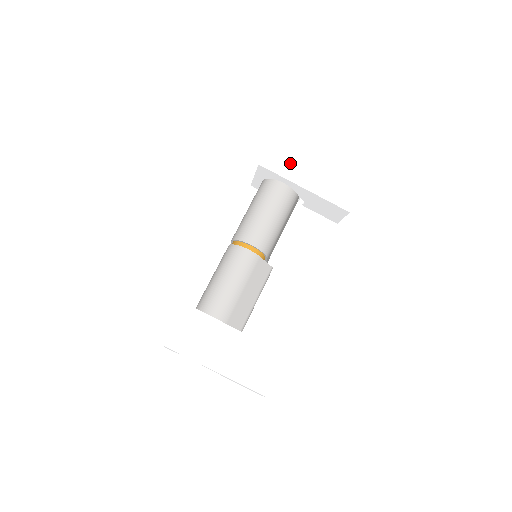
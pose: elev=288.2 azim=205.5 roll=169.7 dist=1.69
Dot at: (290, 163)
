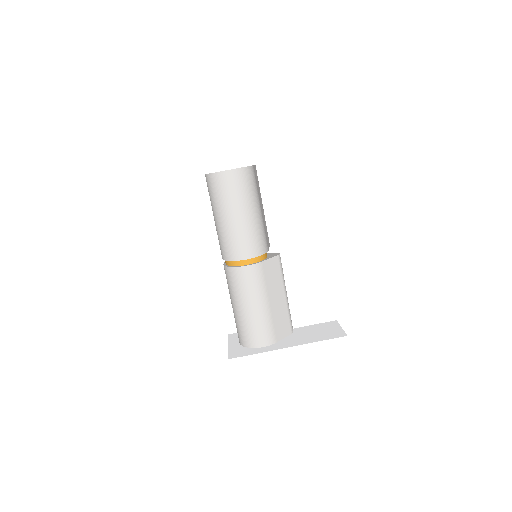
Dot at: (220, 147)
